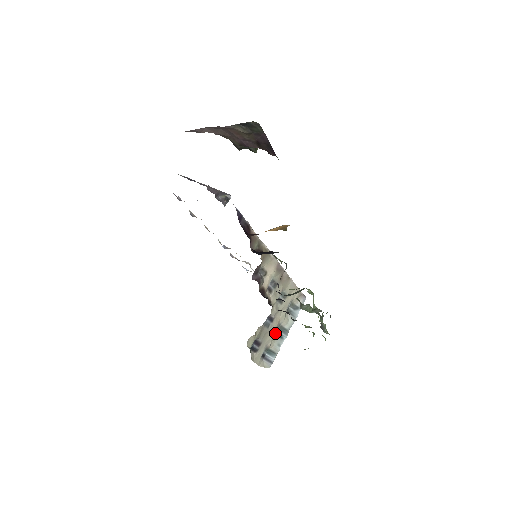
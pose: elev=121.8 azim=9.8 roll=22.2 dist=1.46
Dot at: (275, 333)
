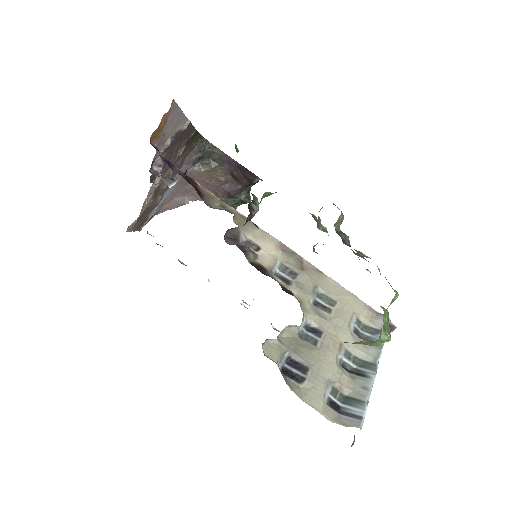
Dot at: (349, 371)
